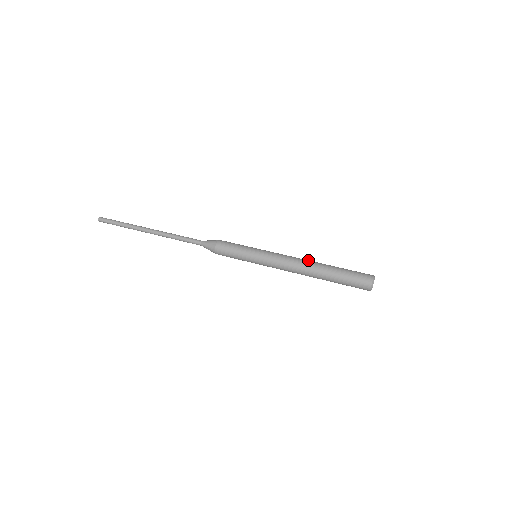
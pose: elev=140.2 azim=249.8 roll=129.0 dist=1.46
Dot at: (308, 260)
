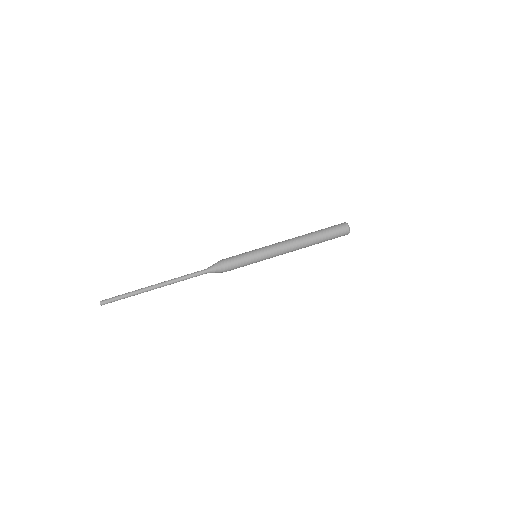
Dot at: (296, 237)
